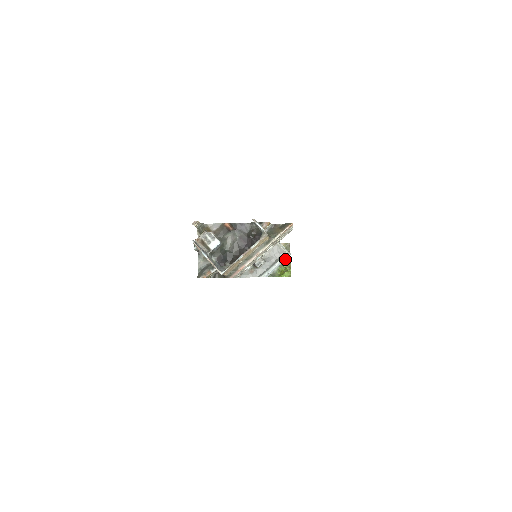
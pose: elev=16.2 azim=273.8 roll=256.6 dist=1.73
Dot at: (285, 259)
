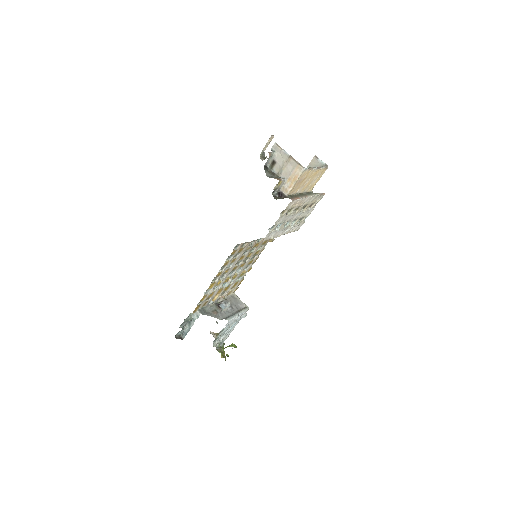
Dot at: (243, 317)
